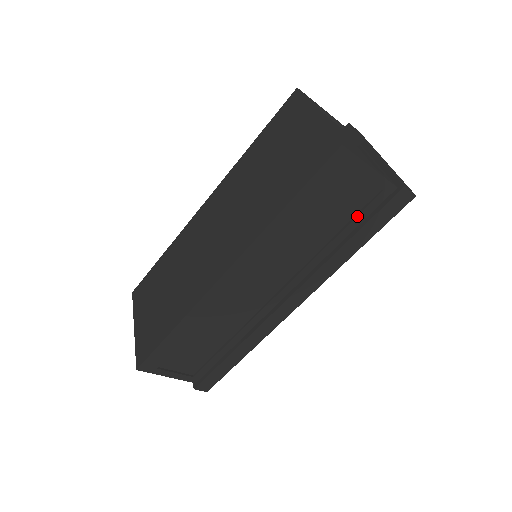
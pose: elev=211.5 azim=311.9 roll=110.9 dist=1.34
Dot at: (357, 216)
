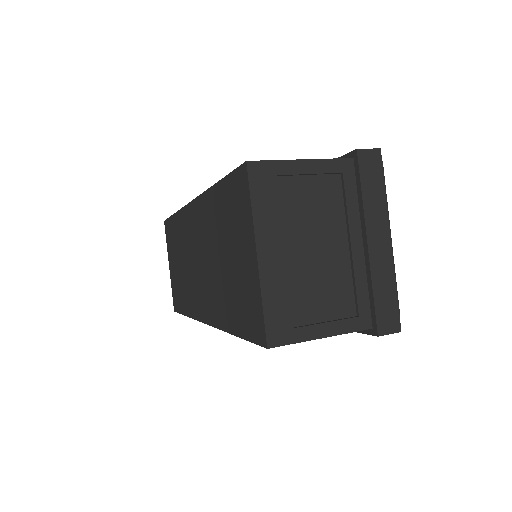
Dot at: occluded
